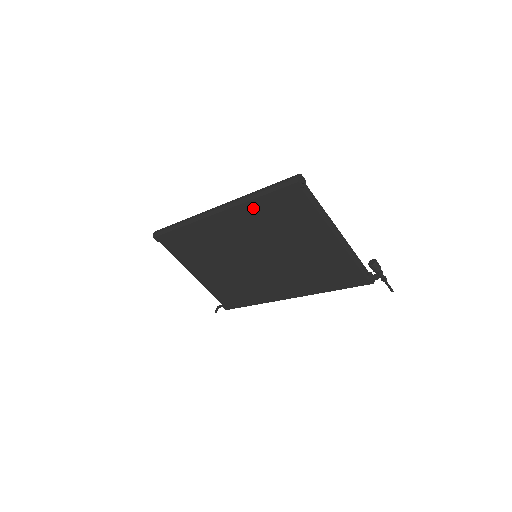
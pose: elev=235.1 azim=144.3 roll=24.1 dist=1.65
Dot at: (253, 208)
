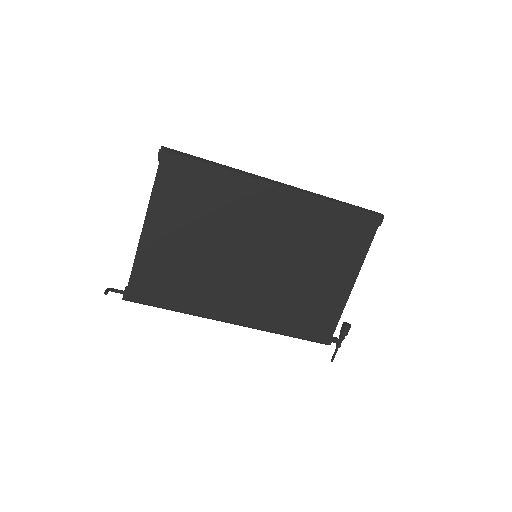
Dot at: (322, 210)
